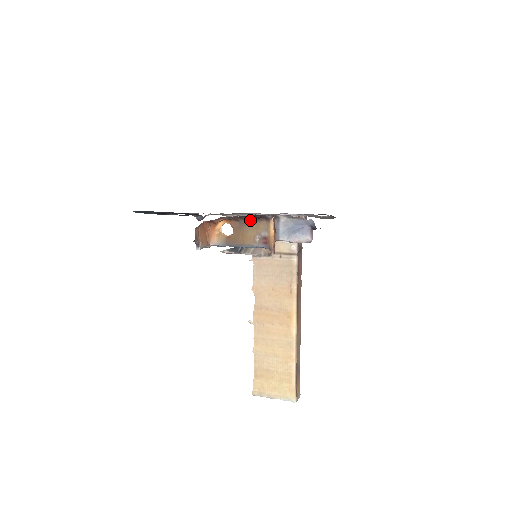
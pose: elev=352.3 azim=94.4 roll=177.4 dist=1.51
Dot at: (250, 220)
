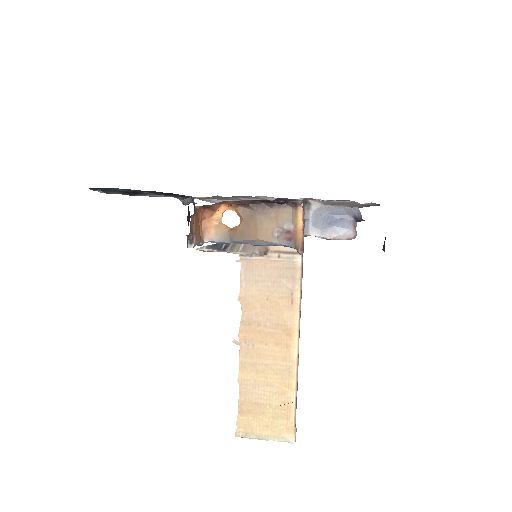
Dot at: (267, 206)
